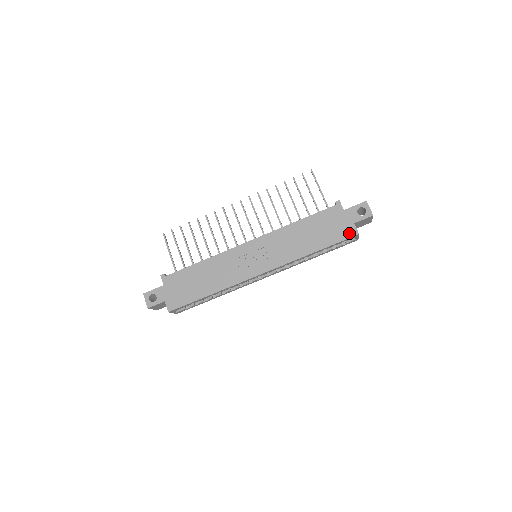
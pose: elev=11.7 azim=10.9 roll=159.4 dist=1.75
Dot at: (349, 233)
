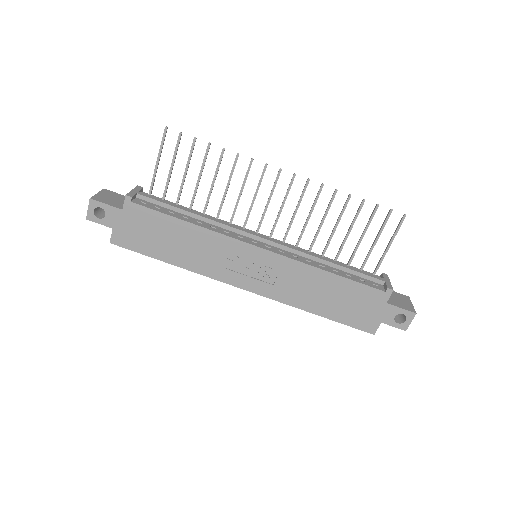
Dot at: (367, 326)
